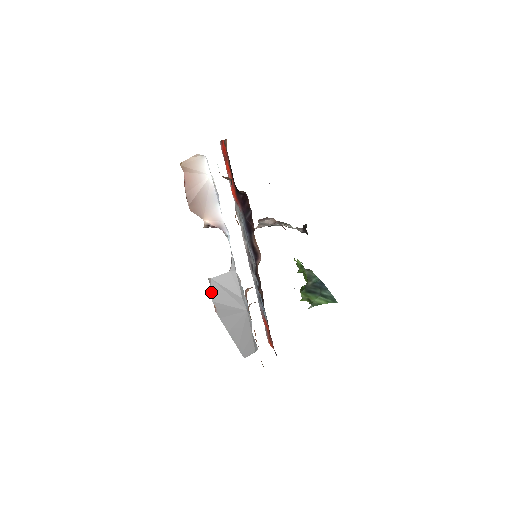
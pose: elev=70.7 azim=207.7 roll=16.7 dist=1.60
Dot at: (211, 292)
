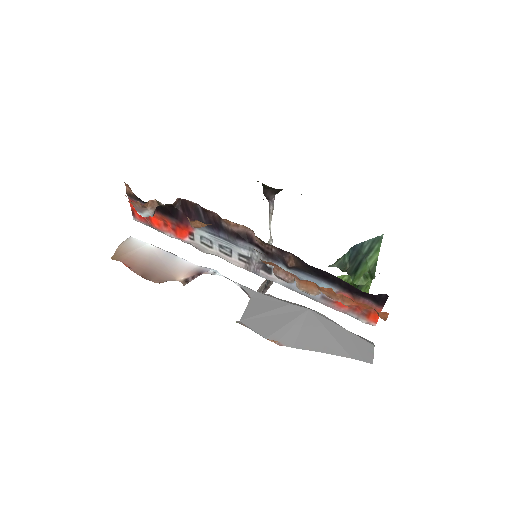
Dot at: occluded
